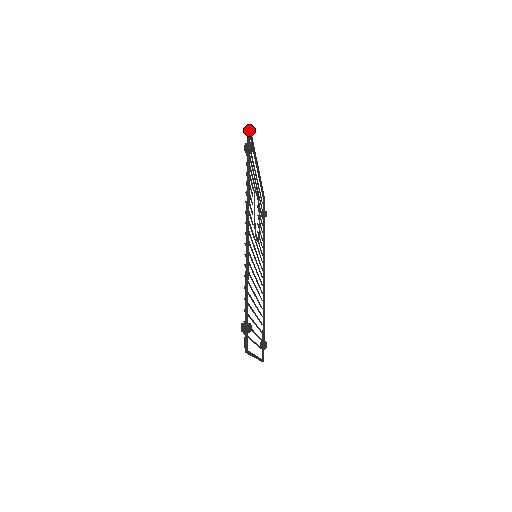
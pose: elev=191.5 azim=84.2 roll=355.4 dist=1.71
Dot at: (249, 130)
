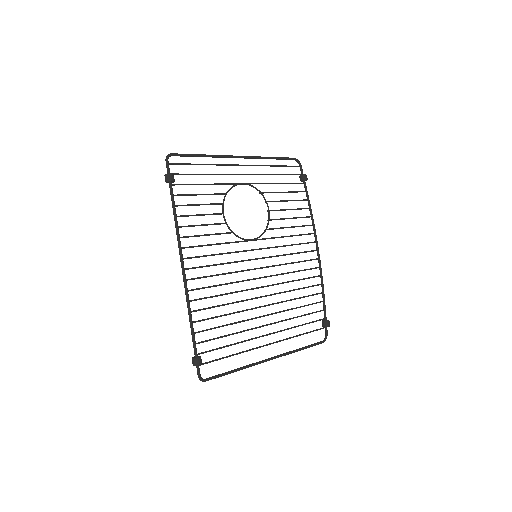
Dot at: (166, 159)
